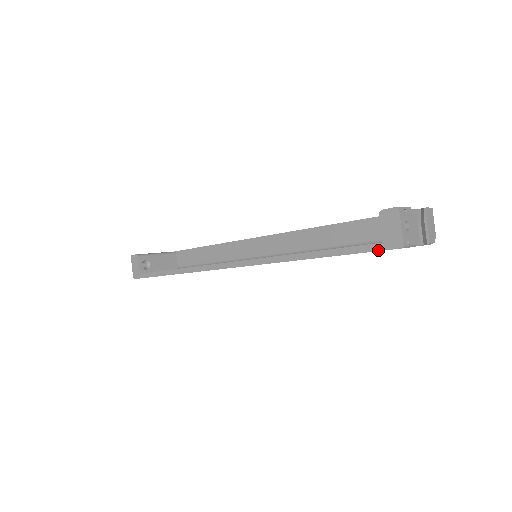
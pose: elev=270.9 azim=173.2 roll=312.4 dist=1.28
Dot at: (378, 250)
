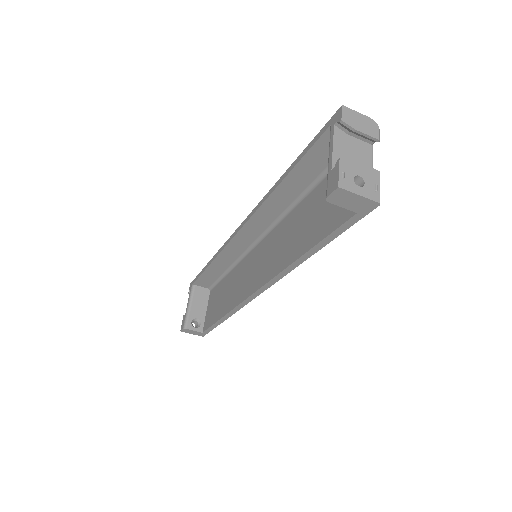
Dot at: (360, 219)
